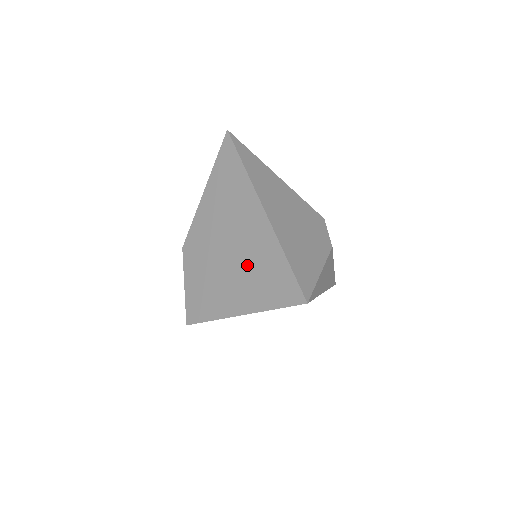
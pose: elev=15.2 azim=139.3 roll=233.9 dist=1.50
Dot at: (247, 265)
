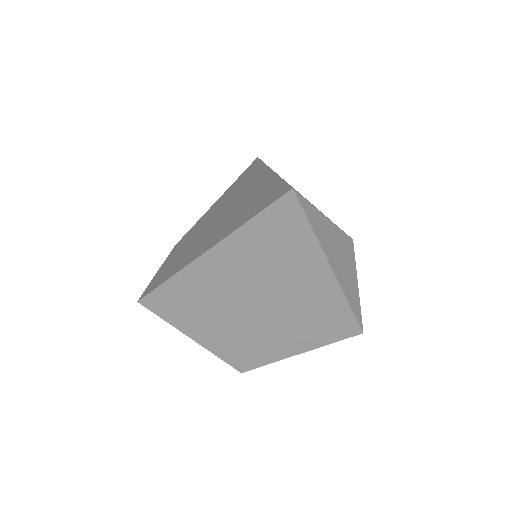
Dot at: (235, 211)
